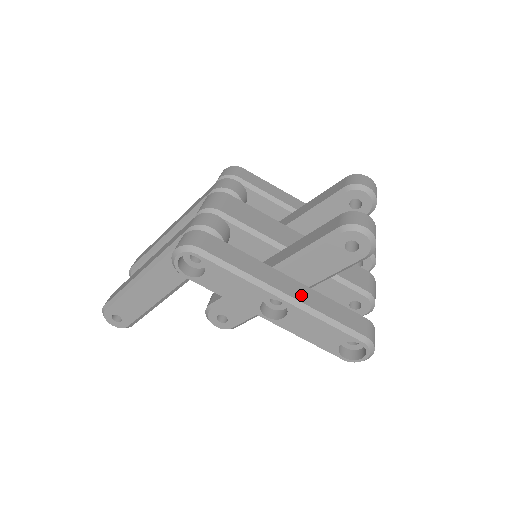
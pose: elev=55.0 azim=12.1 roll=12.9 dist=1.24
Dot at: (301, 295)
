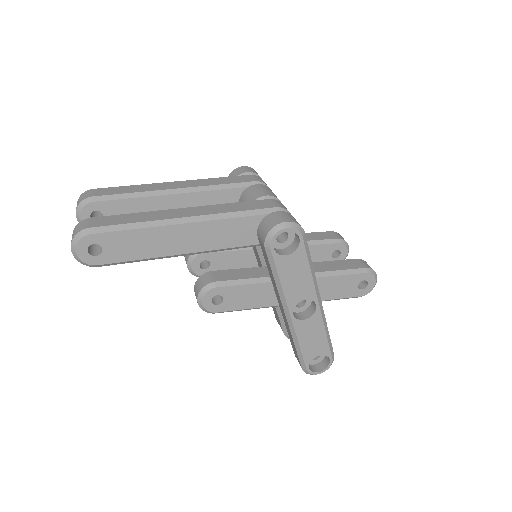
Dot at: occluded
